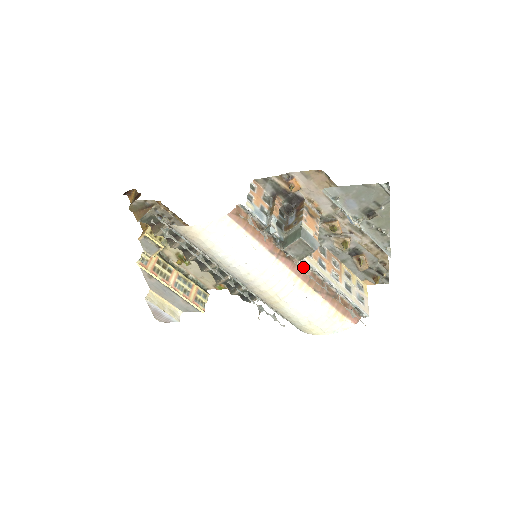
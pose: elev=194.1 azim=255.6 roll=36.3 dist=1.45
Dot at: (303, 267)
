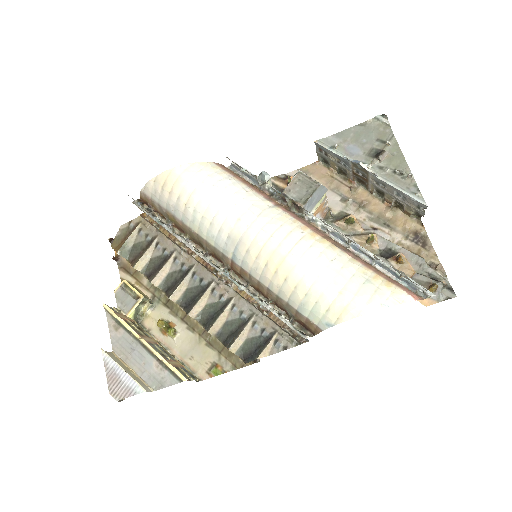
Dot at: (314, 227)
